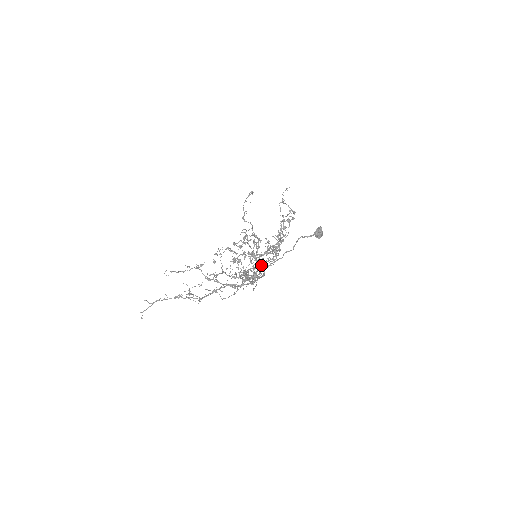
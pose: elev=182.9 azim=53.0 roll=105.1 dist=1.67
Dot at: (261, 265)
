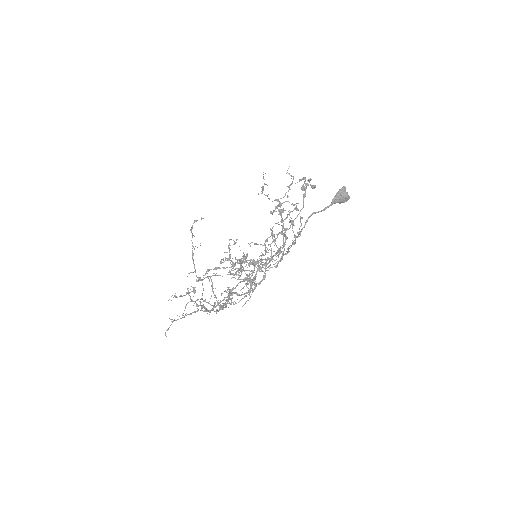
Dot at: (229, 293)
